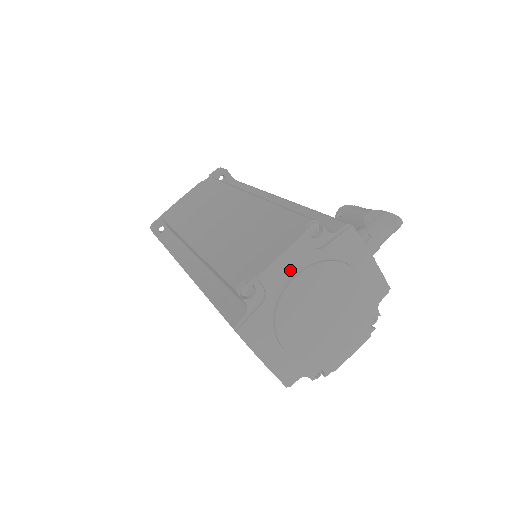
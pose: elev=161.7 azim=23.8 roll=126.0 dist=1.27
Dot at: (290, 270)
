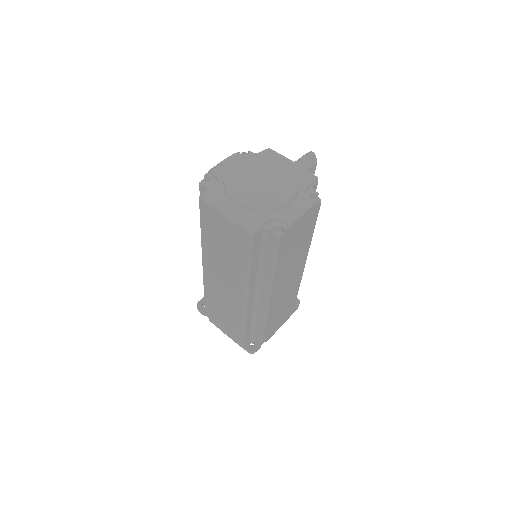
Dot at: (230, 167)
